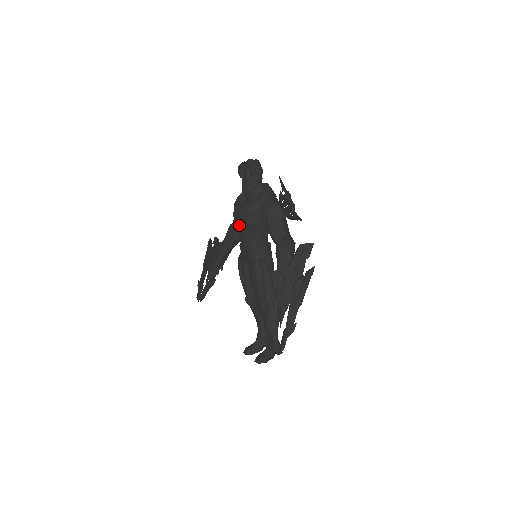
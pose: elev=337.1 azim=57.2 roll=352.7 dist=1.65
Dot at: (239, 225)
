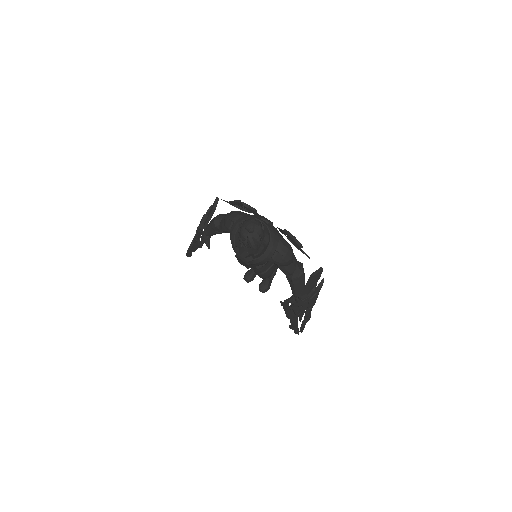
Dot at: occluded
